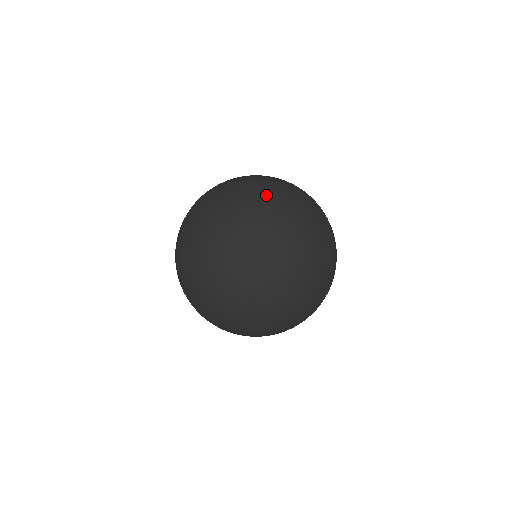
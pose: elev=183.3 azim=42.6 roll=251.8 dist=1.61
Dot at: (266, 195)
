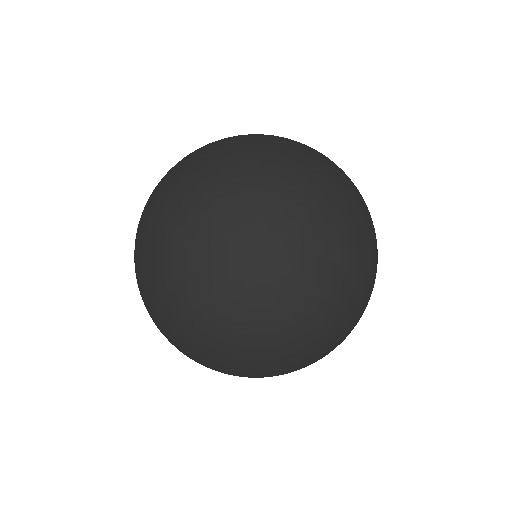
Dot at: occluded
